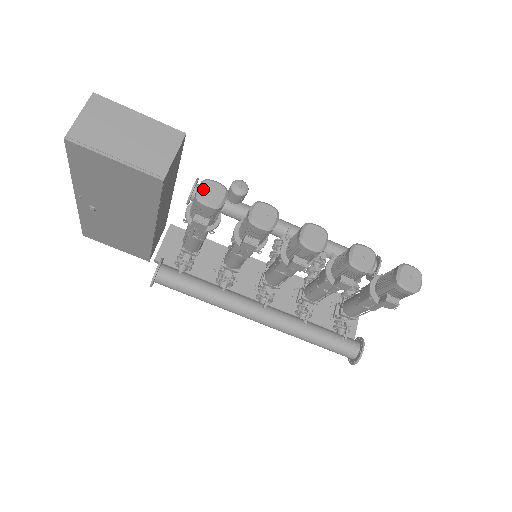
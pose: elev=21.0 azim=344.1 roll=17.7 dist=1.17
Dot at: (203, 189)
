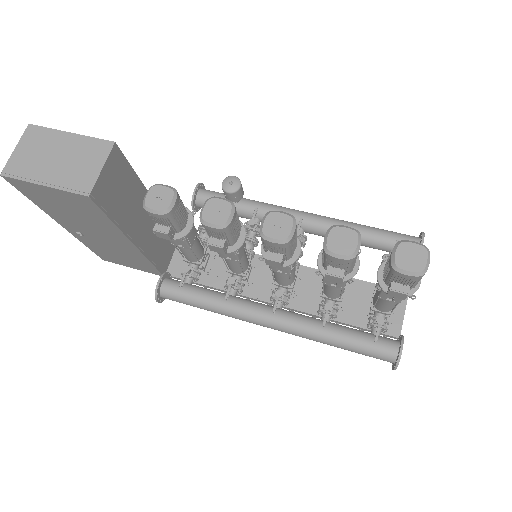
Dot at: (149, 196)
